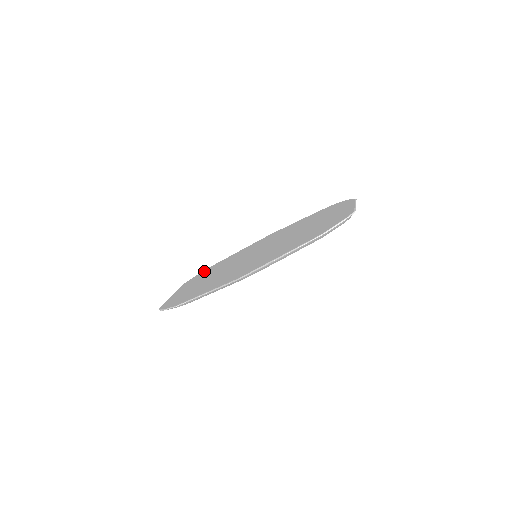
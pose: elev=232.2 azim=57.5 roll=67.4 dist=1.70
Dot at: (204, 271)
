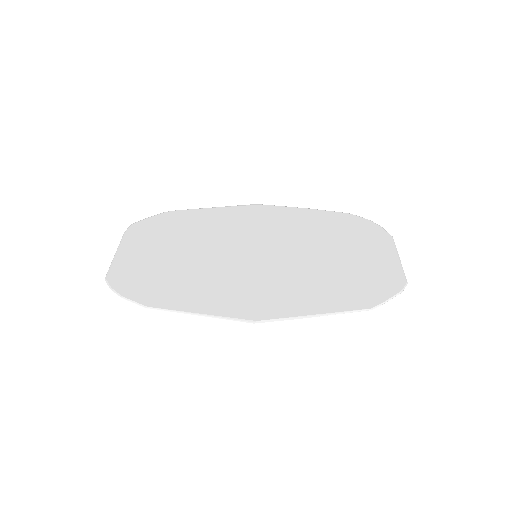
Dot at: (162, 218)
